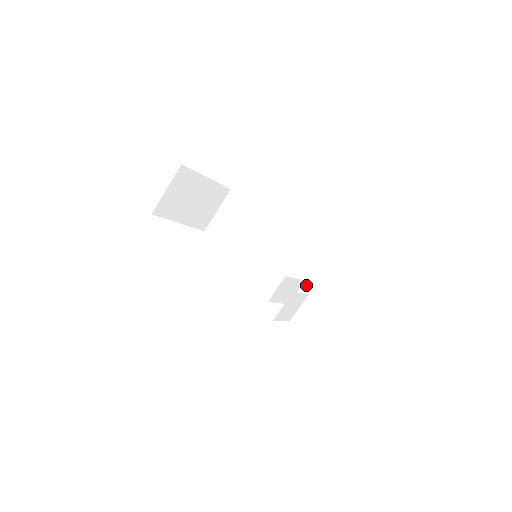
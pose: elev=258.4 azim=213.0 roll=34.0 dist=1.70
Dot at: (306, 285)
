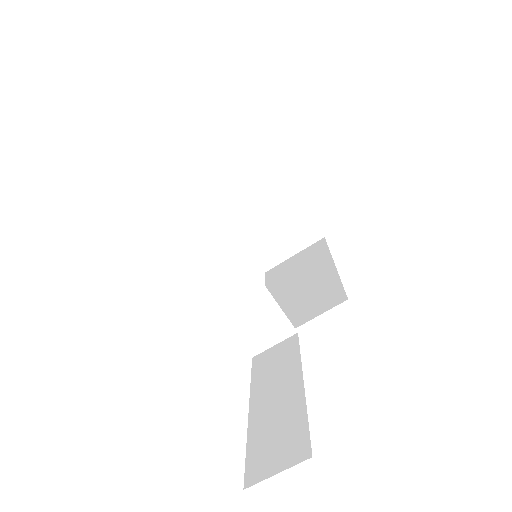
Dot at: (293, 338)
